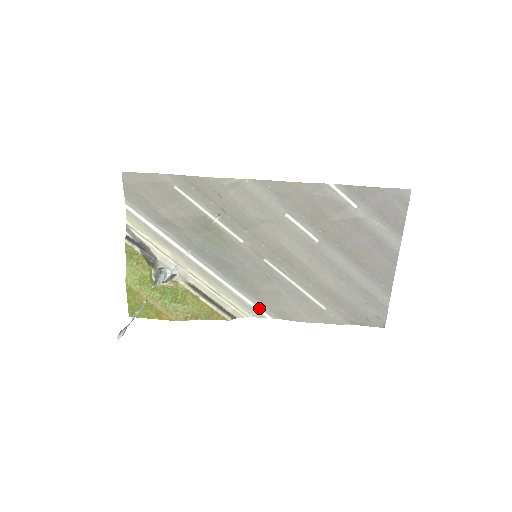
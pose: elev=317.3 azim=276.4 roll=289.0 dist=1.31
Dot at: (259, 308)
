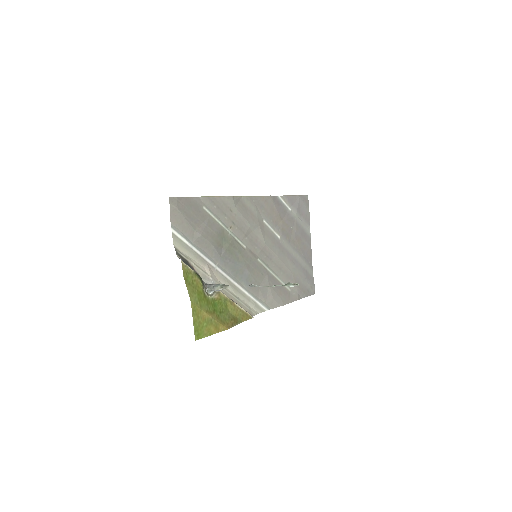
Dot at: (261, 303)
